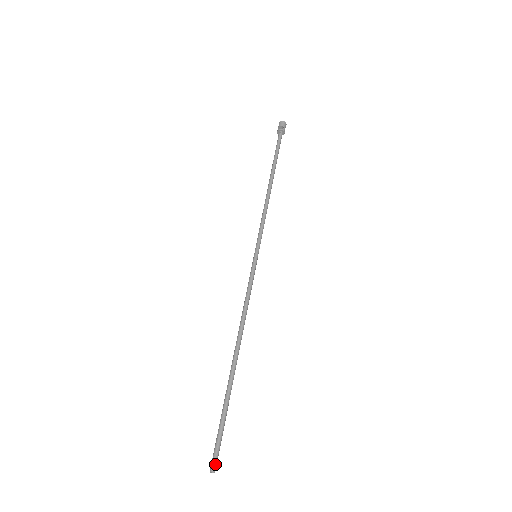
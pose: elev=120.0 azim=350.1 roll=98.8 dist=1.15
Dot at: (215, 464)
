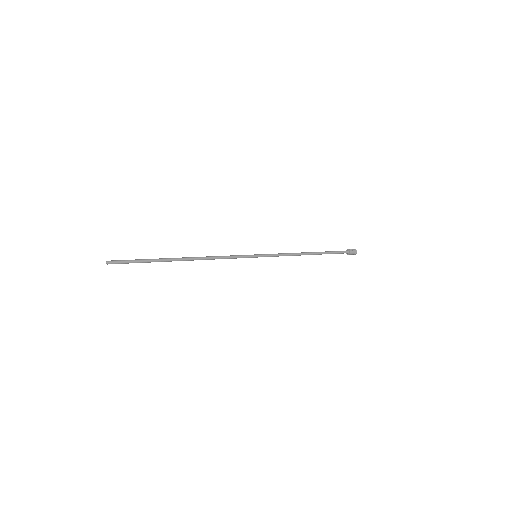
Dot at: (113, 262)
